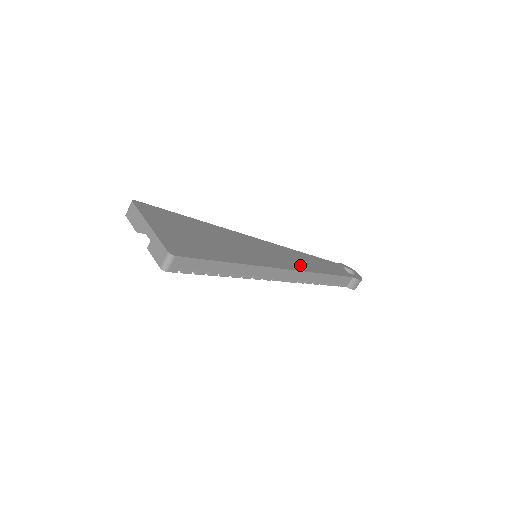
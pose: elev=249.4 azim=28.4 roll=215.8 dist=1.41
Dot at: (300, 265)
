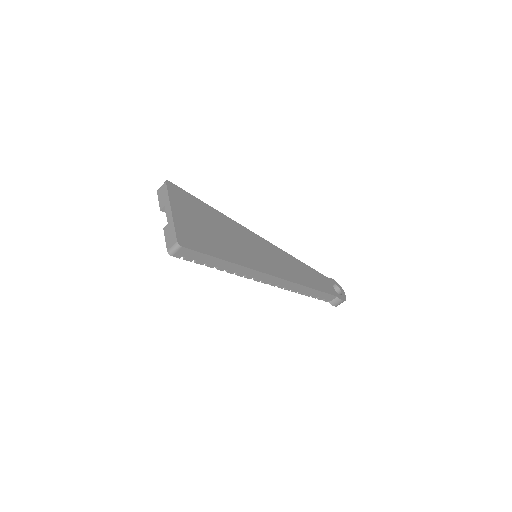
Dot at: (292, 275)
